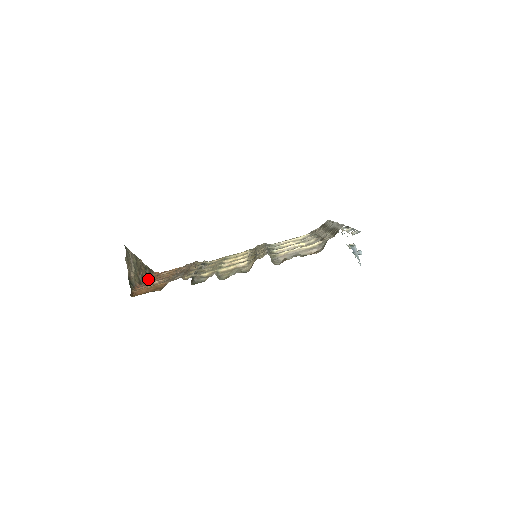
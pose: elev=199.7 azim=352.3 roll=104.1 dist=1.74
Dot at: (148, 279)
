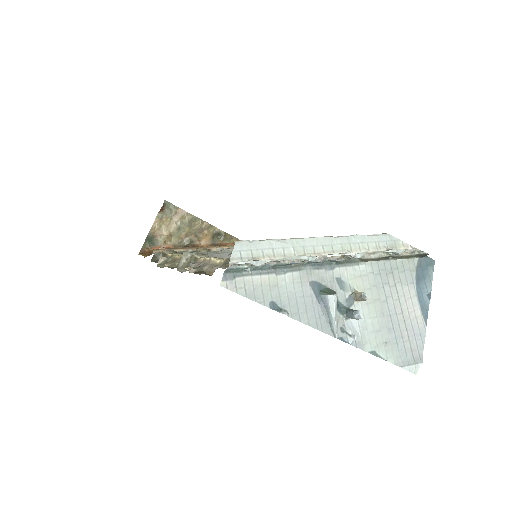
Dot at: (207, 245)
